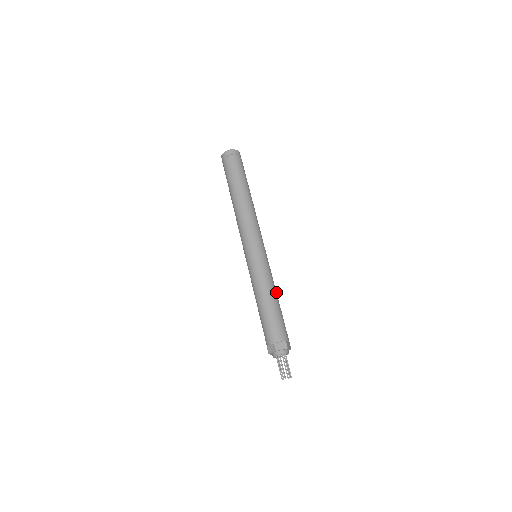
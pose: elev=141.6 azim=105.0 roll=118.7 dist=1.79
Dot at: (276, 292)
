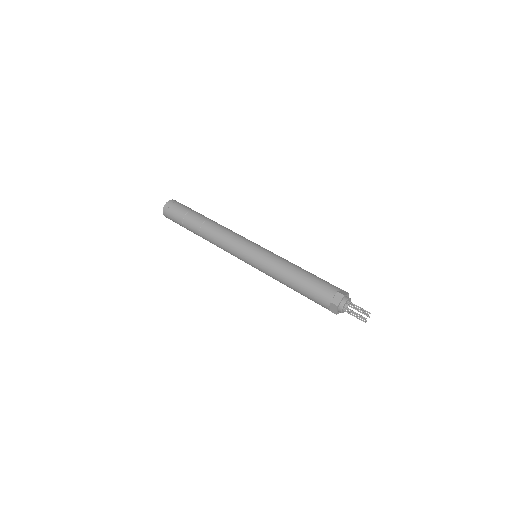
Dot at: (295, 265)
